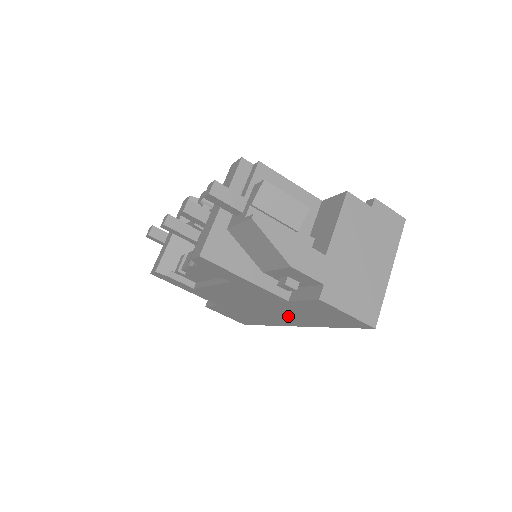
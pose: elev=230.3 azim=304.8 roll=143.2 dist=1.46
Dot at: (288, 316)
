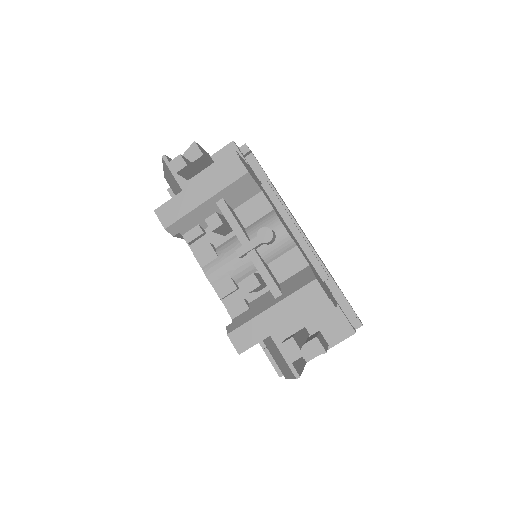
Dot at: occluded
